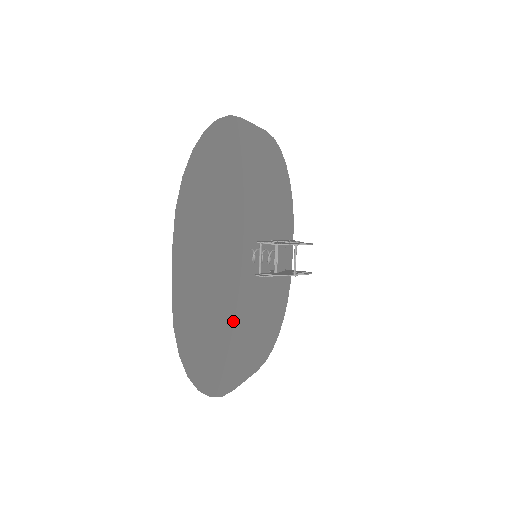
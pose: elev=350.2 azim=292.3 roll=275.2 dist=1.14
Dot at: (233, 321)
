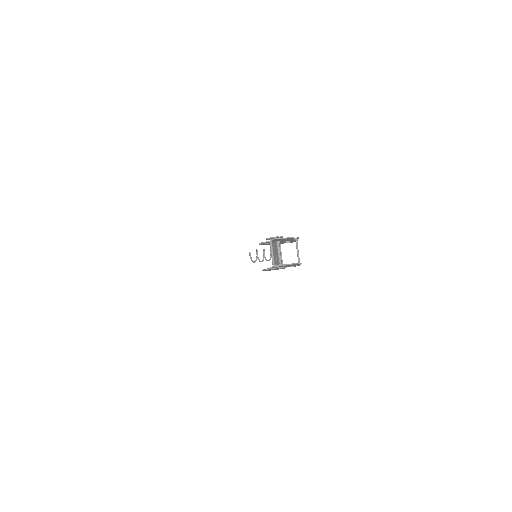
Dot at: occluded
